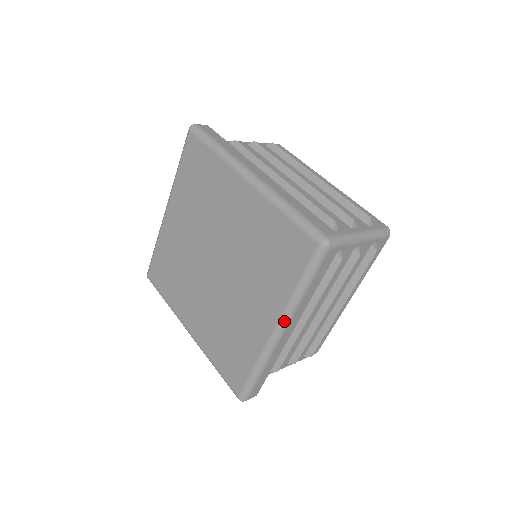
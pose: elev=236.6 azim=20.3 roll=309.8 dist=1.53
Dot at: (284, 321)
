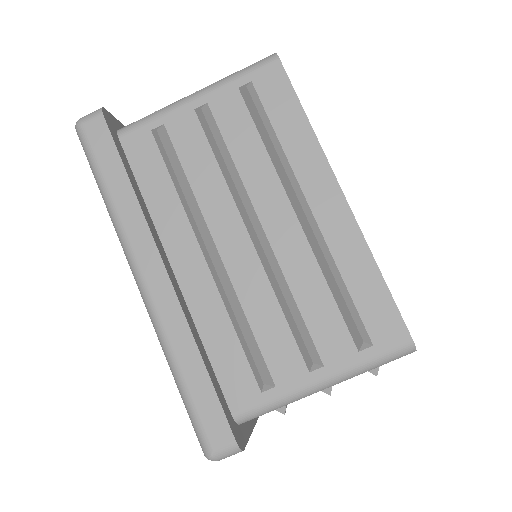
Dot at: occluded
